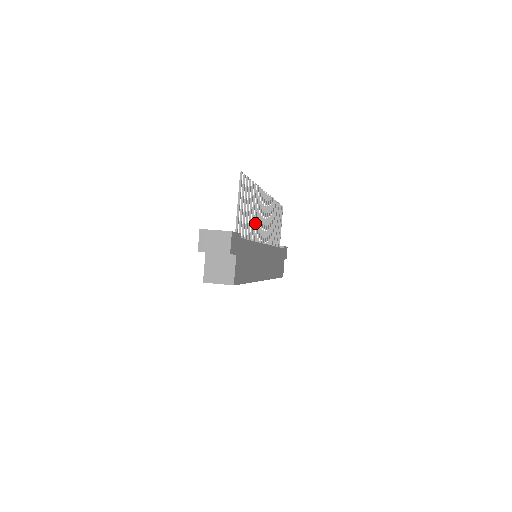
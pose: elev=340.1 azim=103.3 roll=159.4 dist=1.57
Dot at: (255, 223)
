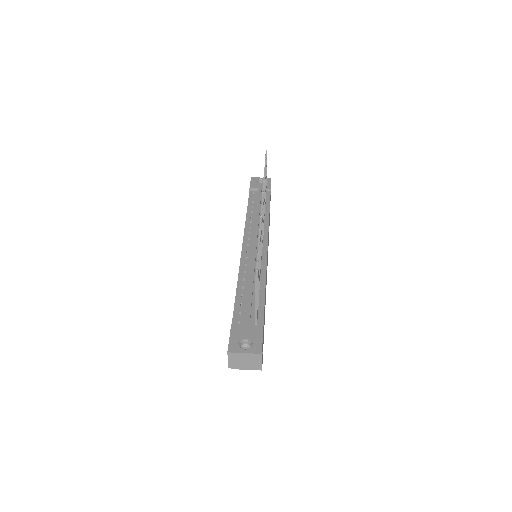
Dot at: occluded
